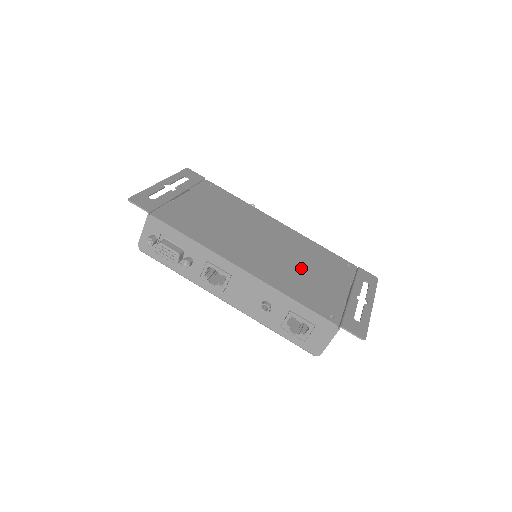
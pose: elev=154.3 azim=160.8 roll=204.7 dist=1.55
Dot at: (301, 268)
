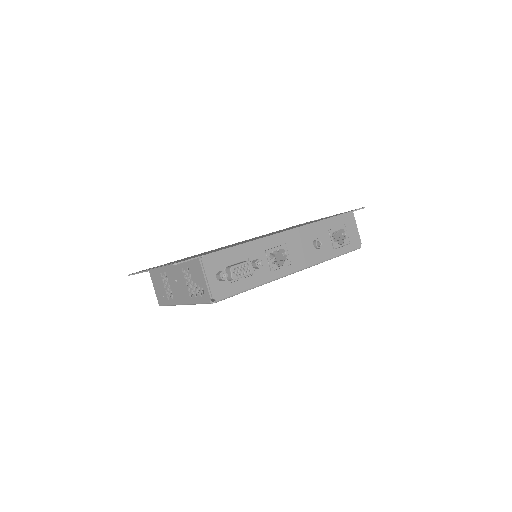
Dot at: occluded
